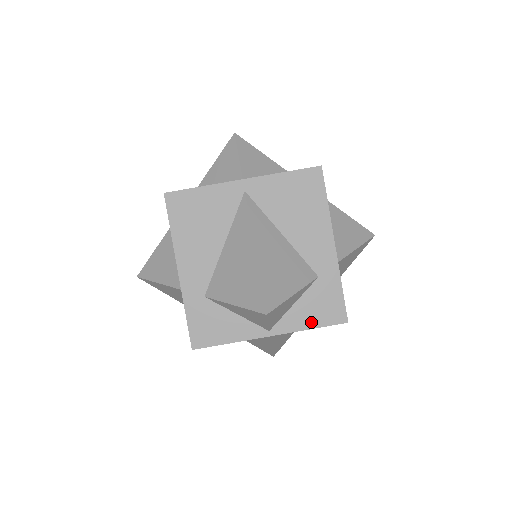
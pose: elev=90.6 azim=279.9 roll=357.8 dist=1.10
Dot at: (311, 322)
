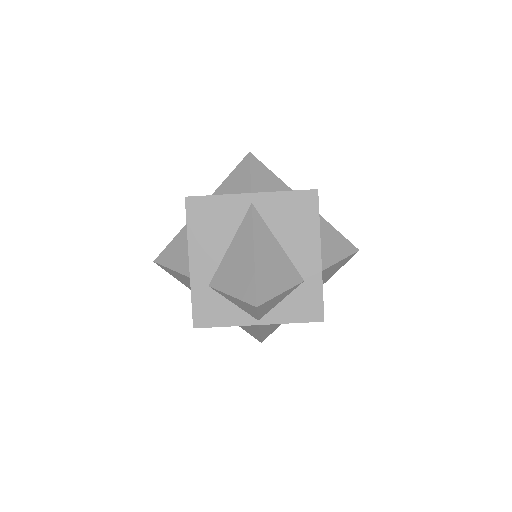
Dot at: (294, 317)
